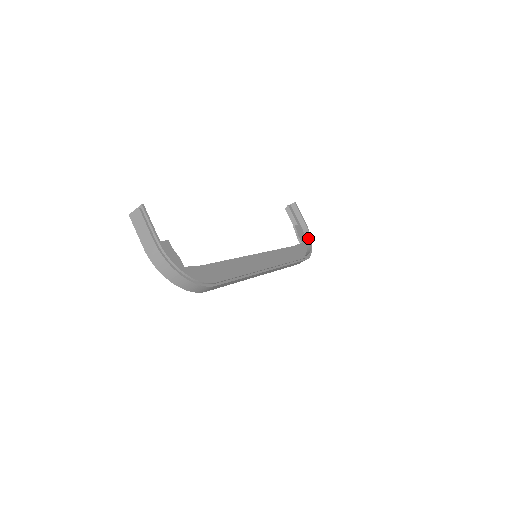
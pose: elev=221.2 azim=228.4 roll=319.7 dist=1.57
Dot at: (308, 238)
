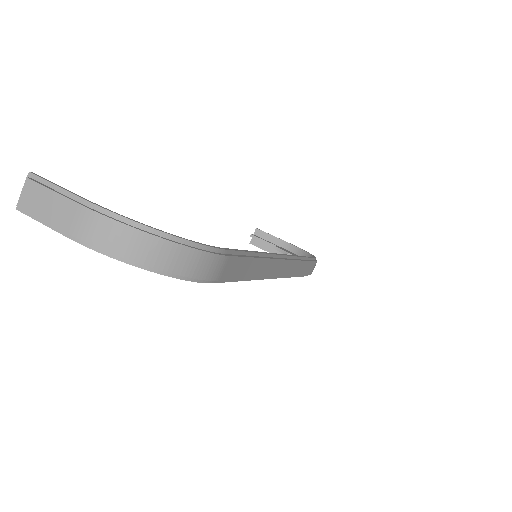
Dot at: (299, 251)
